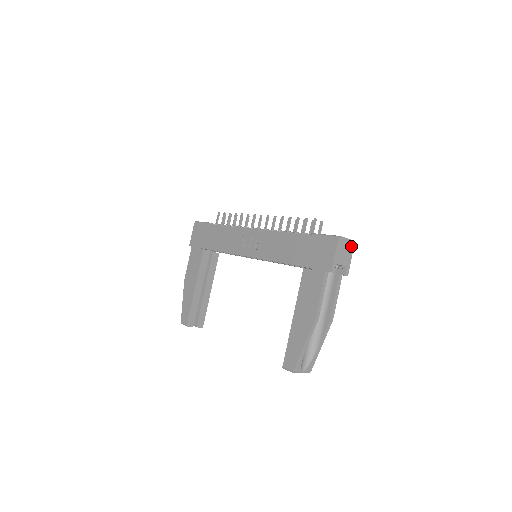
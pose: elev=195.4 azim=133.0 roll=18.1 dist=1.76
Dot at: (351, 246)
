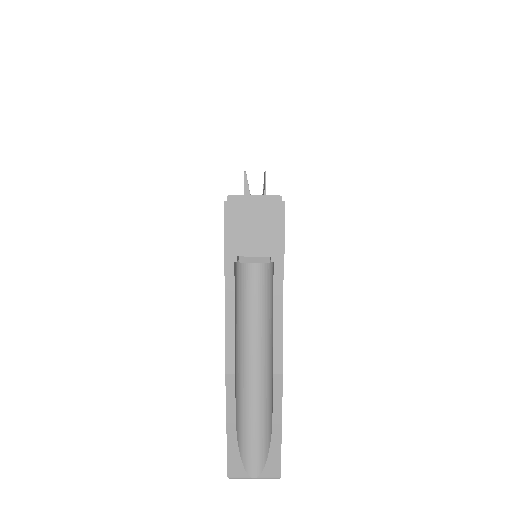
Dot at: (274, 209)
